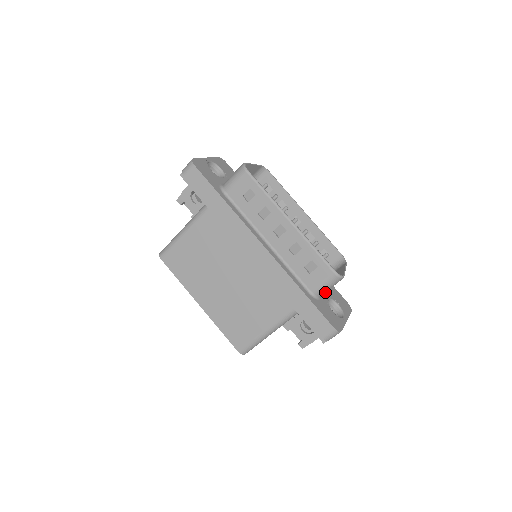
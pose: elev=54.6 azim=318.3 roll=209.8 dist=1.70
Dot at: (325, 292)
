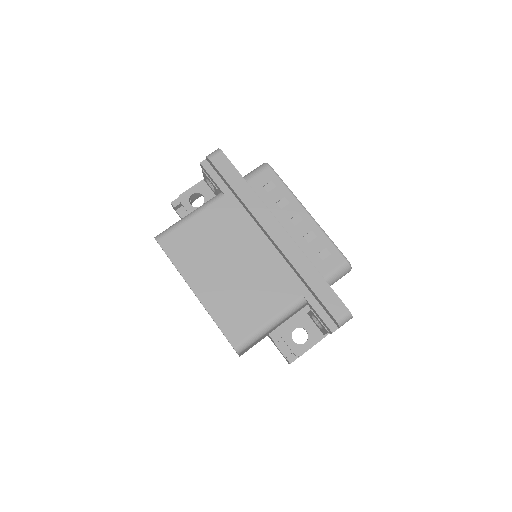
Dot at: occluded
